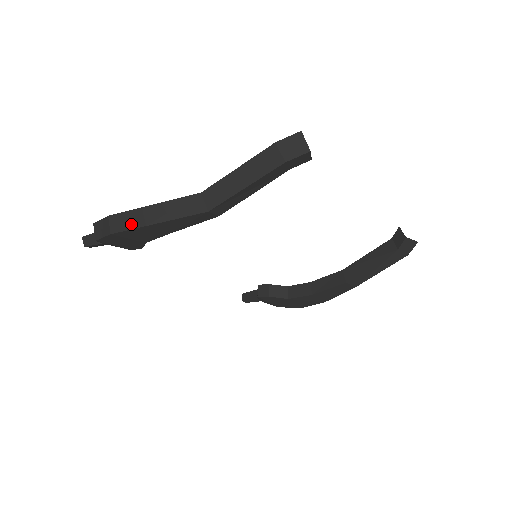
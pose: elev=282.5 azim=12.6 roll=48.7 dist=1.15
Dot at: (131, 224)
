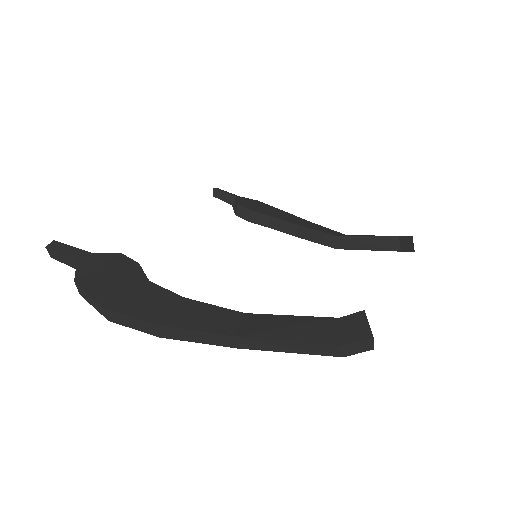
Dot at: (138, 328)
